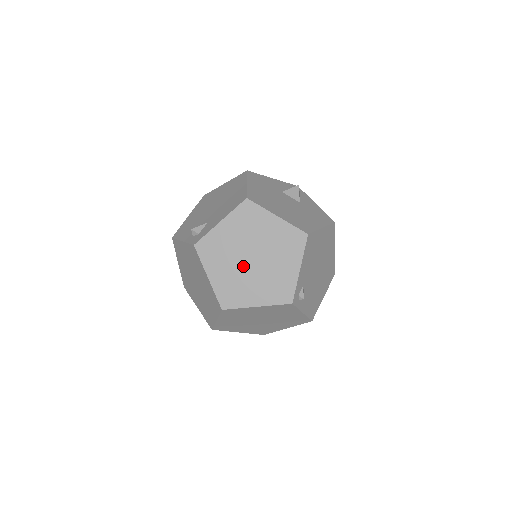
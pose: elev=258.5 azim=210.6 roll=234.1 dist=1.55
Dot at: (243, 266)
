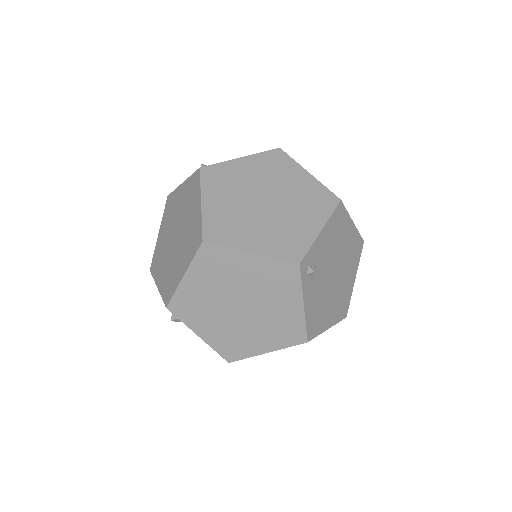
Dot at: (250, 205)
